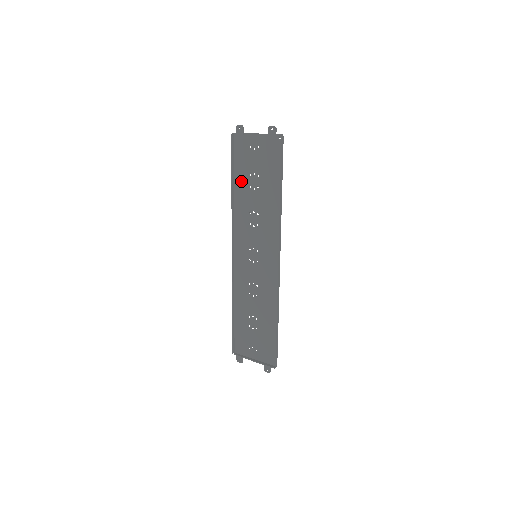
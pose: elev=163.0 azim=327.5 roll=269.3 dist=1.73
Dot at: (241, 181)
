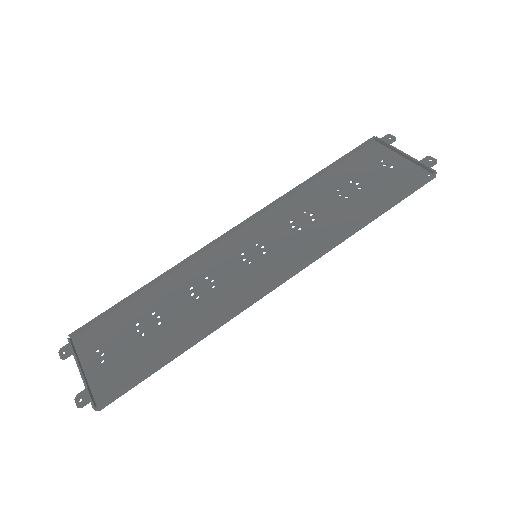
Dot at: (333, 179)
